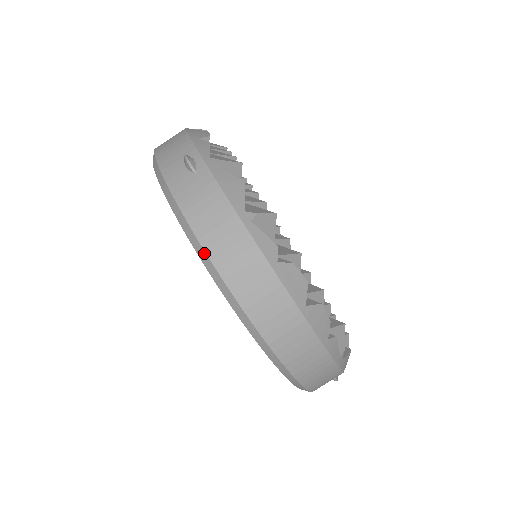
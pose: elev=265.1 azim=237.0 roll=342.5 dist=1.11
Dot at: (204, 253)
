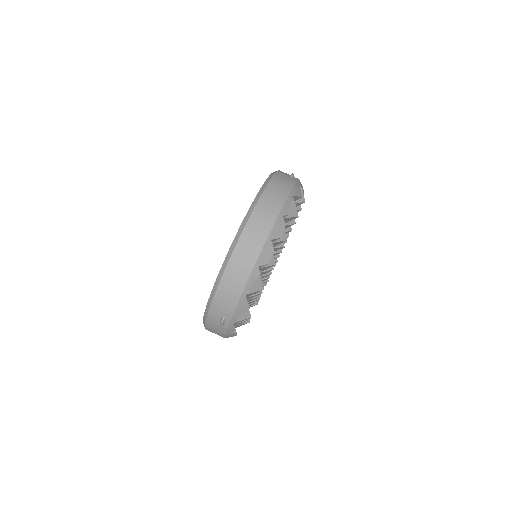
Dot at: (265, 186)
